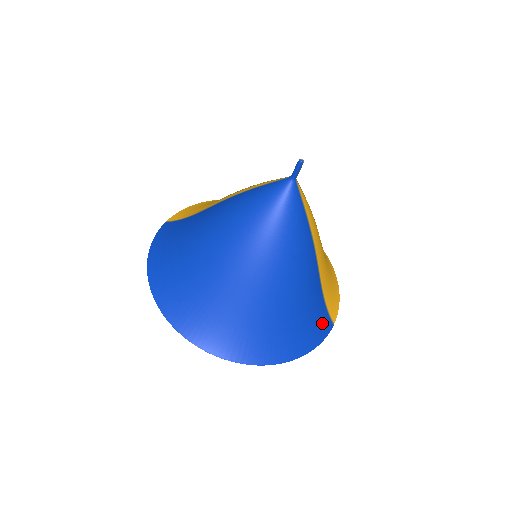
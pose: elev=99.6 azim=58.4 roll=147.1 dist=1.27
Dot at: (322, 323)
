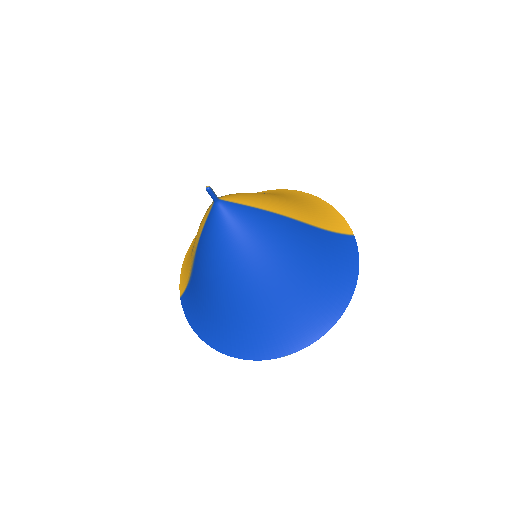
Dot at: (345, 246)
